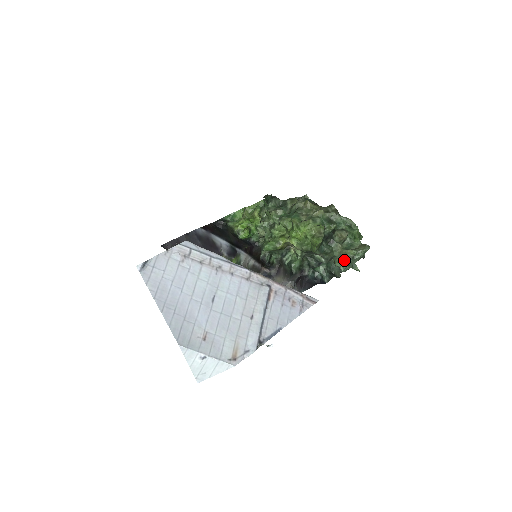
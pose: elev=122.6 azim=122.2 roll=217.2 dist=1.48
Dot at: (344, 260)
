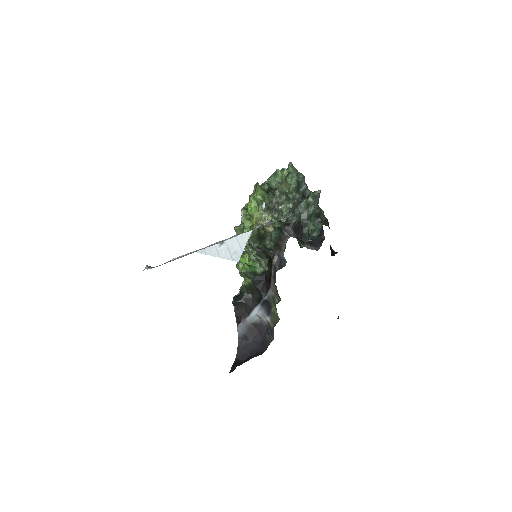
Dot at: (286, 179)
